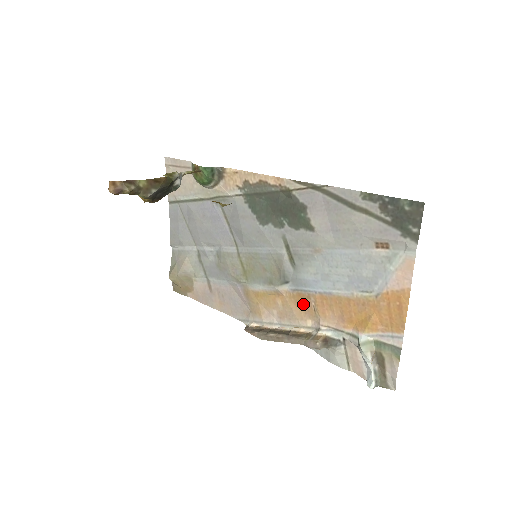
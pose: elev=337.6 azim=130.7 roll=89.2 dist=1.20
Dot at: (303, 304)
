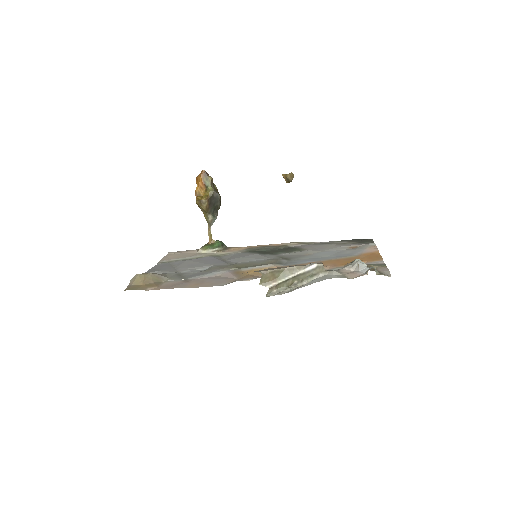
Dot at: occluded
